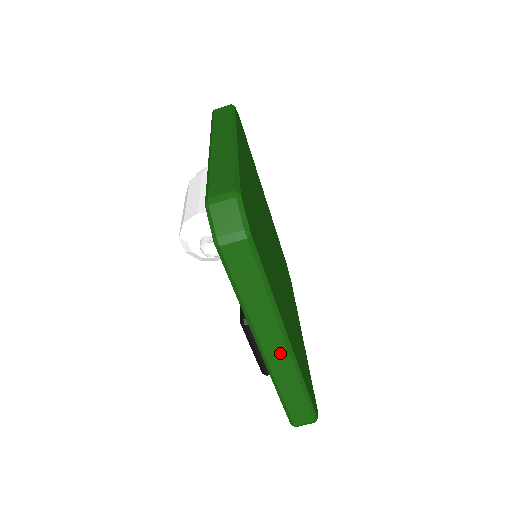
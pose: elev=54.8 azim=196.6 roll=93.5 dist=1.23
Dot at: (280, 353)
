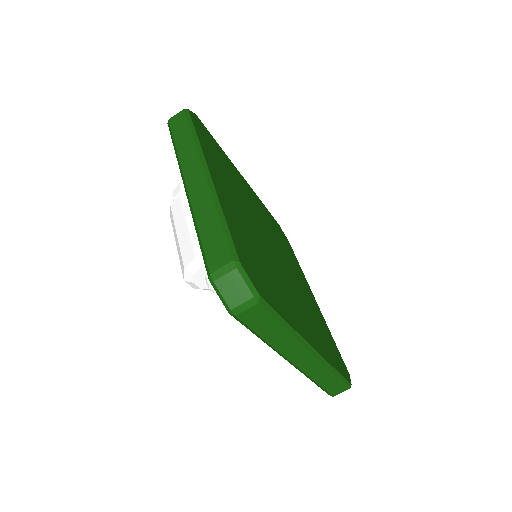
Dot at: (309, 361)
